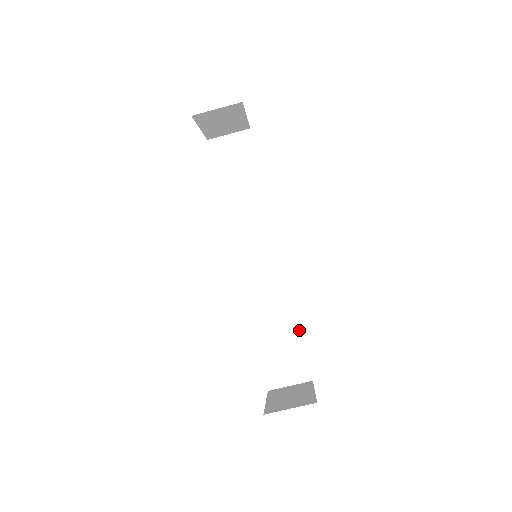
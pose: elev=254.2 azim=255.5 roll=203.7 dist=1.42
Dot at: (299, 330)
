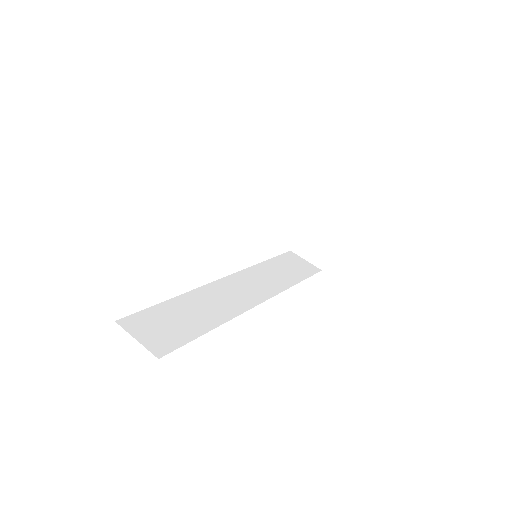
Dot at: (205, 332)
